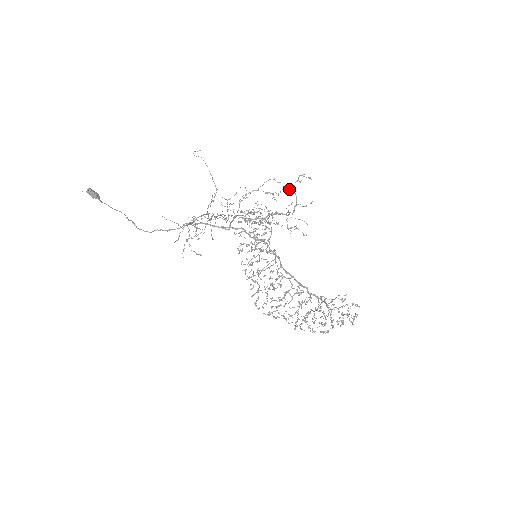
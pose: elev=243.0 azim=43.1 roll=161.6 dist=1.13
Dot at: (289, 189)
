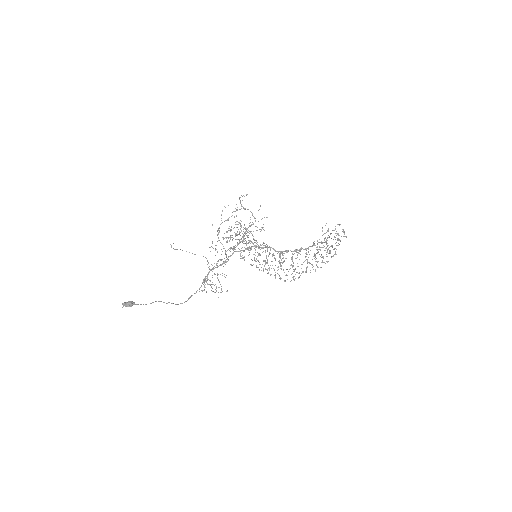
Dot at: (240, 209)
